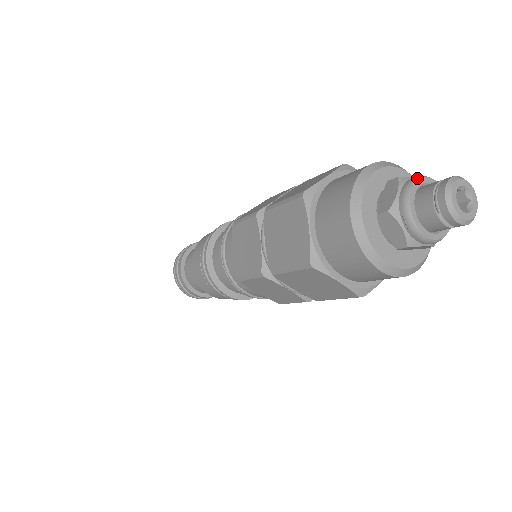
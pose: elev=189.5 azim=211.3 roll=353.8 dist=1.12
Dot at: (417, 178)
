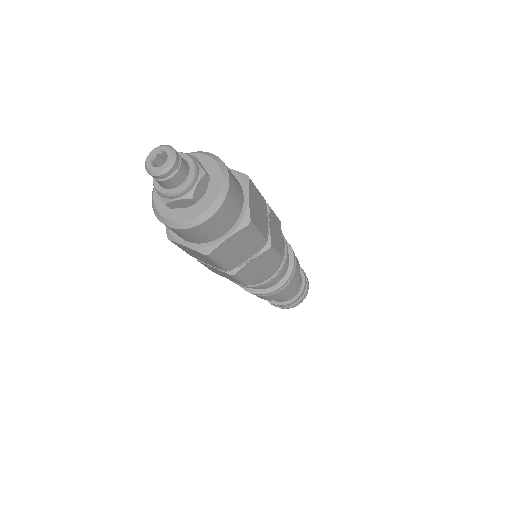
Dot at: occluded
